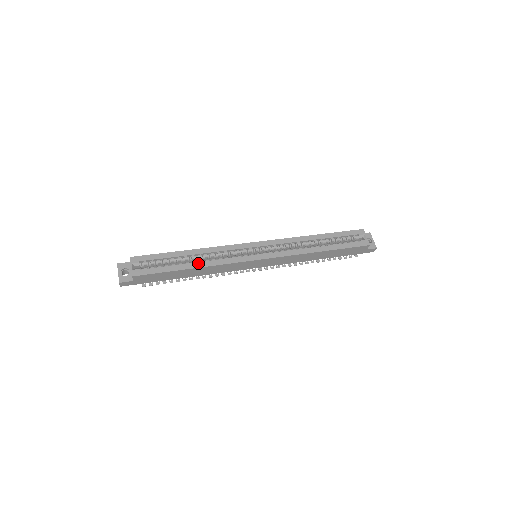
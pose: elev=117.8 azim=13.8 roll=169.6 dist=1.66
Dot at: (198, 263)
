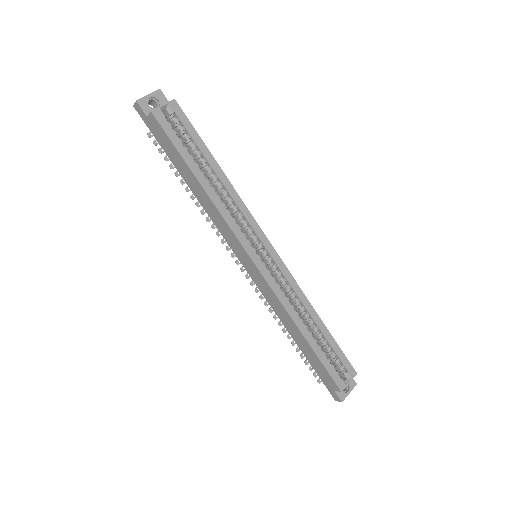
Dot at: (210, 186)
